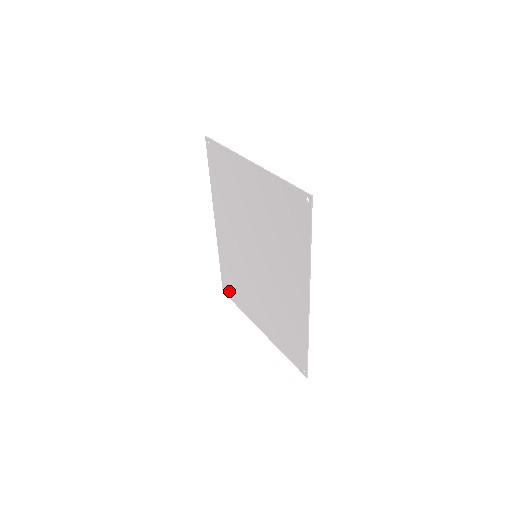
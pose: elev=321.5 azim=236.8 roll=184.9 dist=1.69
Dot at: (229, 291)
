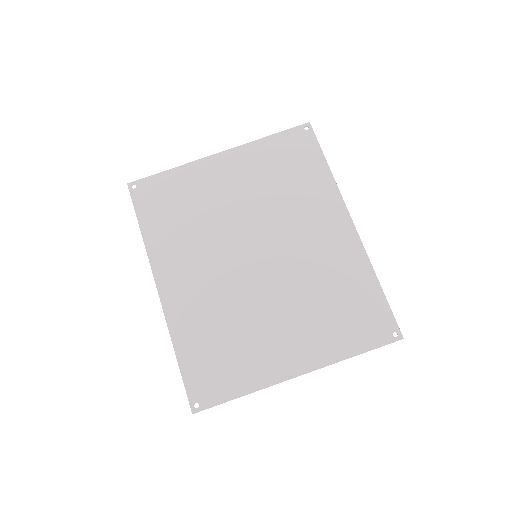
Dot at: (210, 390)
